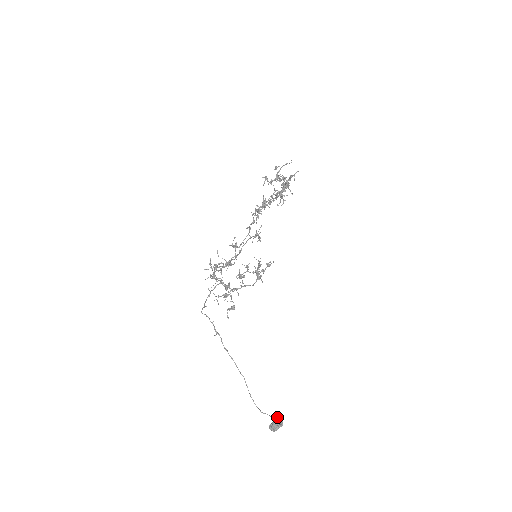
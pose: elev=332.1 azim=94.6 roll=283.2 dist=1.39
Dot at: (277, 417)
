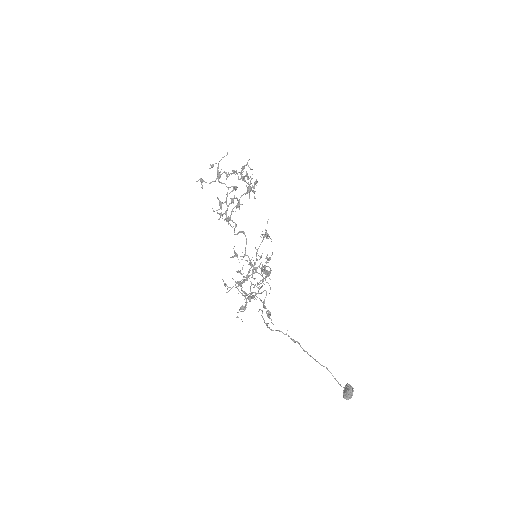
Dot at: (346, 385)
